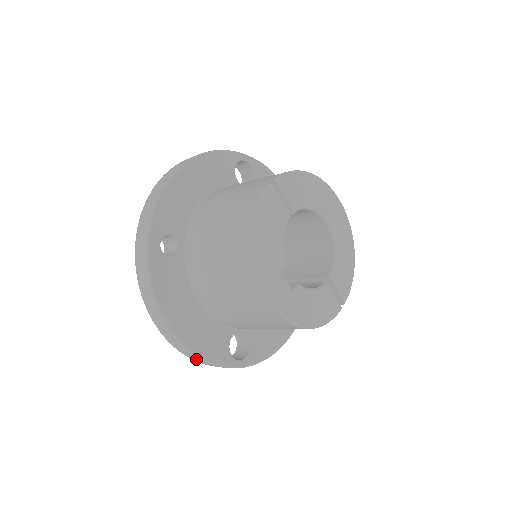
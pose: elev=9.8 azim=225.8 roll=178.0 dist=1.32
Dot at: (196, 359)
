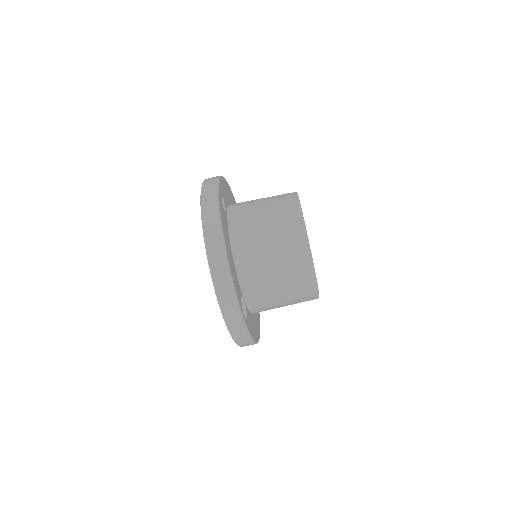
Dot at: (224, 289)
